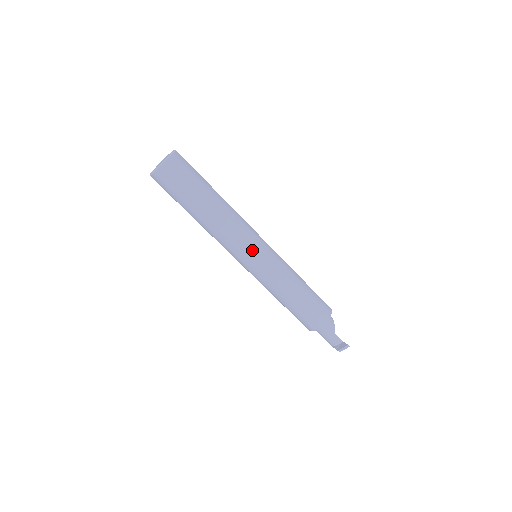
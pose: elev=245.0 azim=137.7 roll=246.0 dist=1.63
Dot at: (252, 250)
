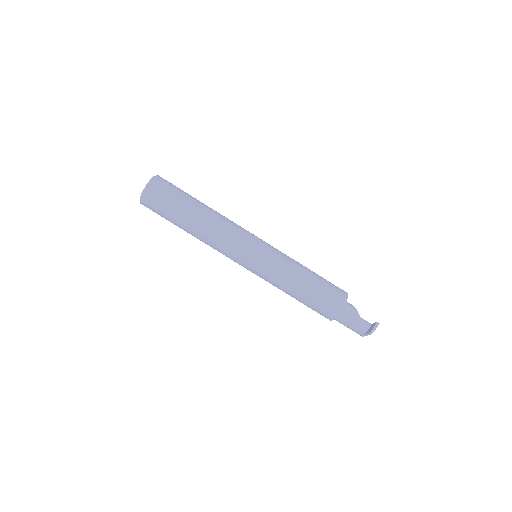
Dot at: (249, 244)
